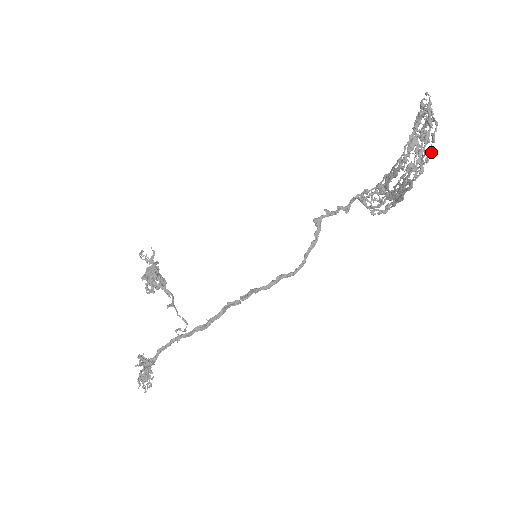
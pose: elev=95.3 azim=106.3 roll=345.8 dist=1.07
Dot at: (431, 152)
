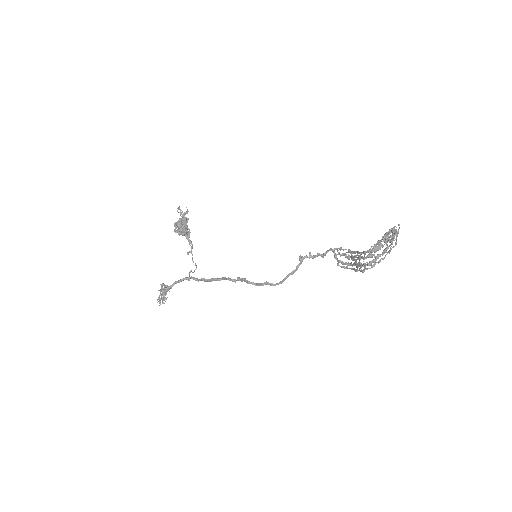
Dot at: occluded
